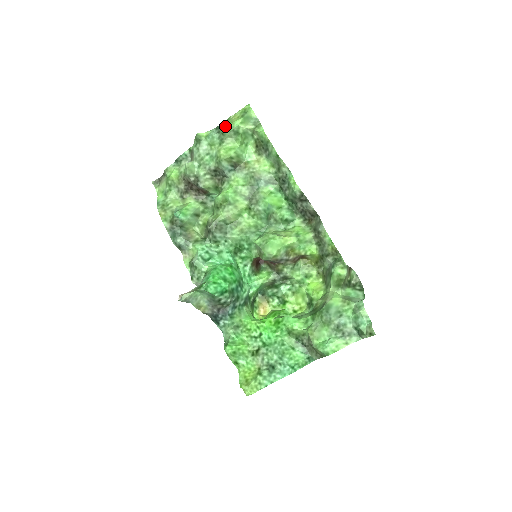
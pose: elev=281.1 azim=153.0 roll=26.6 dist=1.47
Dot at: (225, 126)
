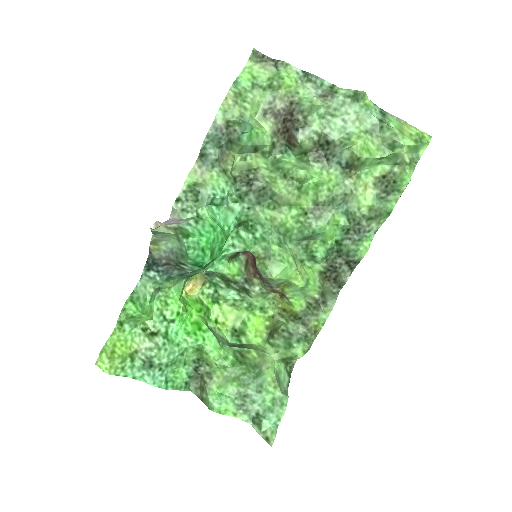
Dot at: (394, 127)
